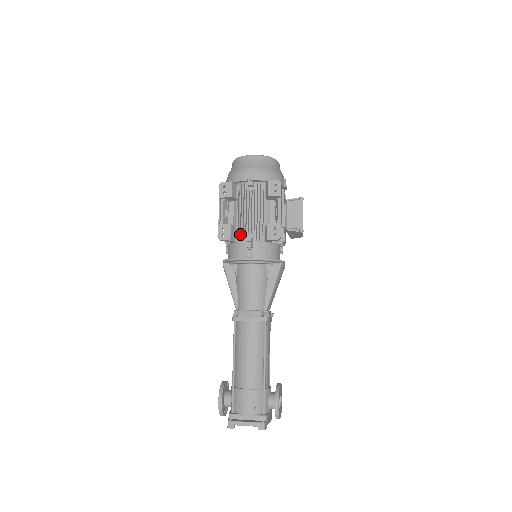
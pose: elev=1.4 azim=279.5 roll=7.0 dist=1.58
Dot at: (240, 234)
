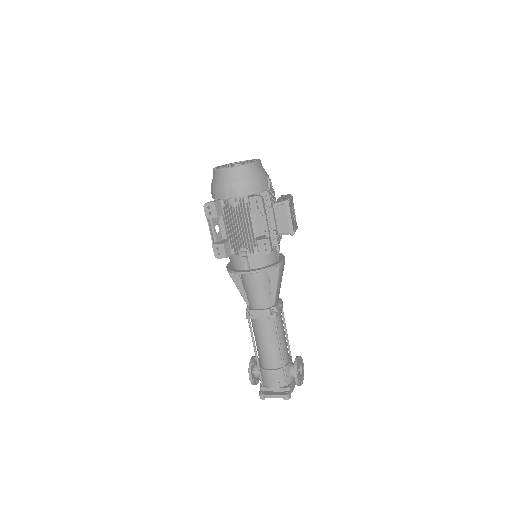
Dot at: (234, 249)
